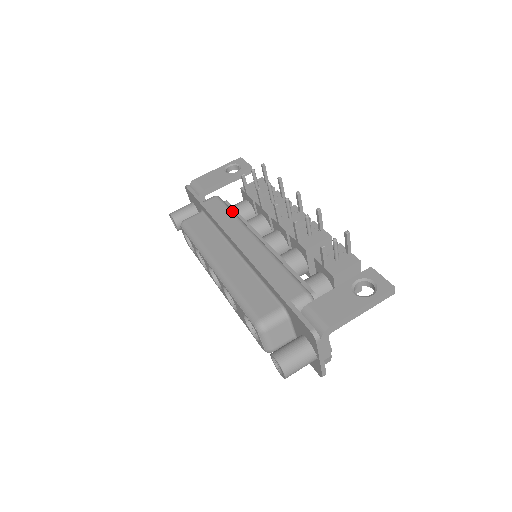
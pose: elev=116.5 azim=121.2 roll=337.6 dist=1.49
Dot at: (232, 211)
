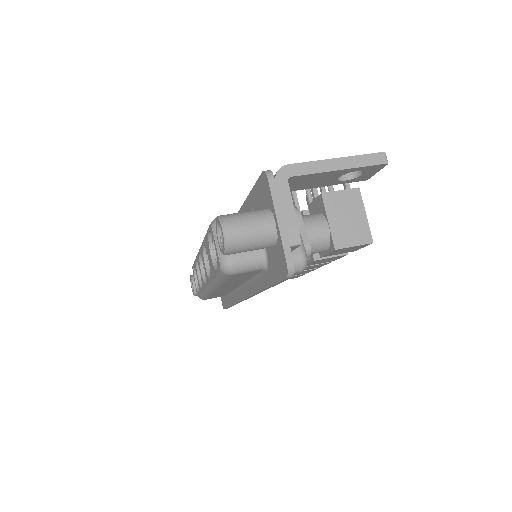
Dot at: occluded
